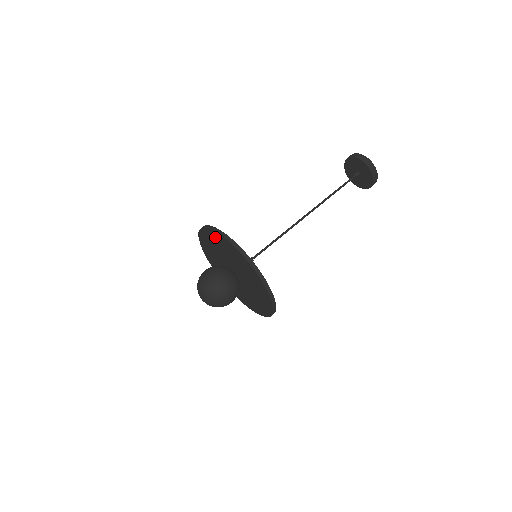
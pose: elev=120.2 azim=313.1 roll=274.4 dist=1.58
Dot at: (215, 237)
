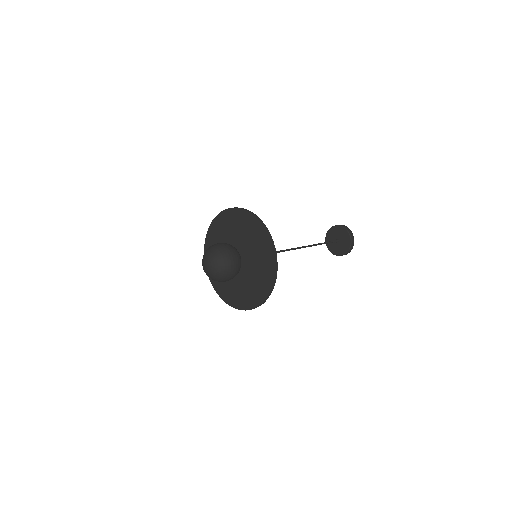
Dot at: (220, 222)
